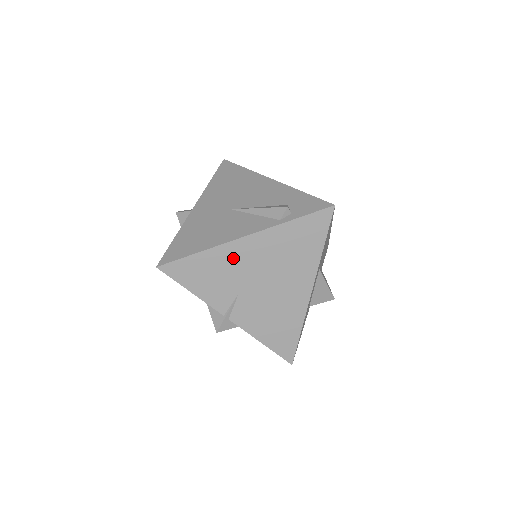
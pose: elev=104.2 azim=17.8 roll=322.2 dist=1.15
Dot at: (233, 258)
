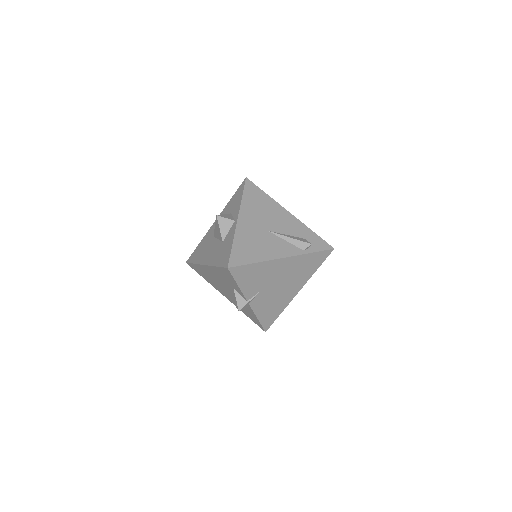
Dot at: (272, 269)
